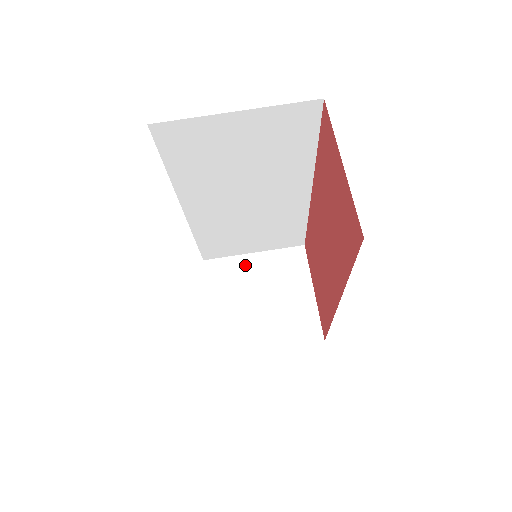
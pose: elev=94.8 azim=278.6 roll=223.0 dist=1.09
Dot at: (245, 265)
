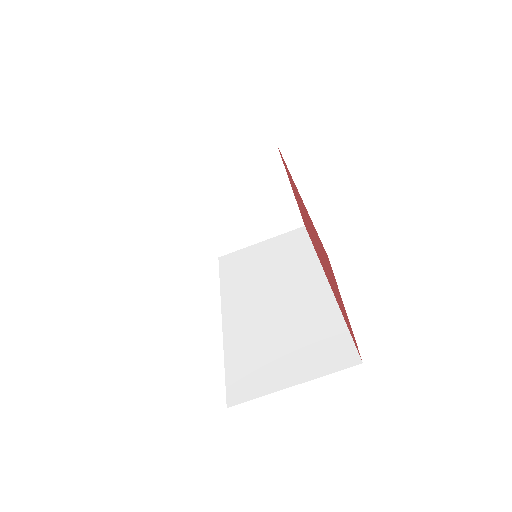
Dot at: (223, 177)
